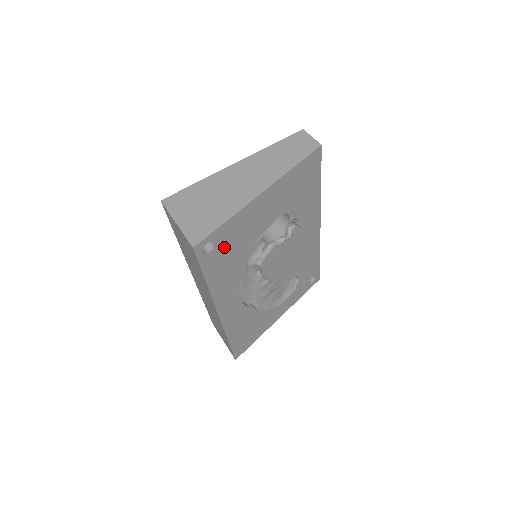
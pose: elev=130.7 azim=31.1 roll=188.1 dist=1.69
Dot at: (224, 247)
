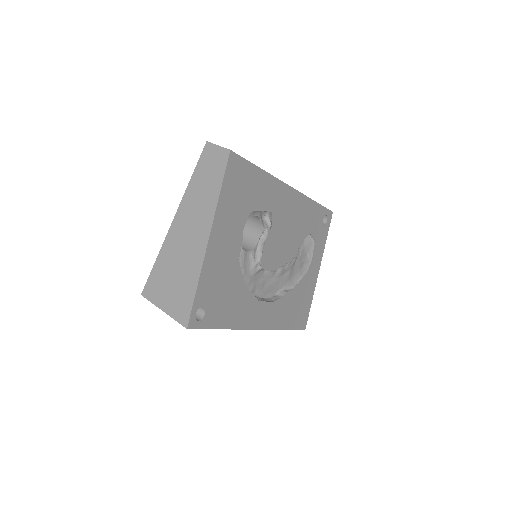
Dot at: (214, 299)
